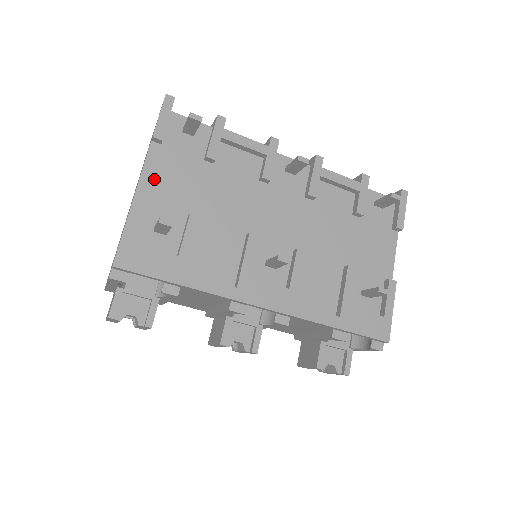
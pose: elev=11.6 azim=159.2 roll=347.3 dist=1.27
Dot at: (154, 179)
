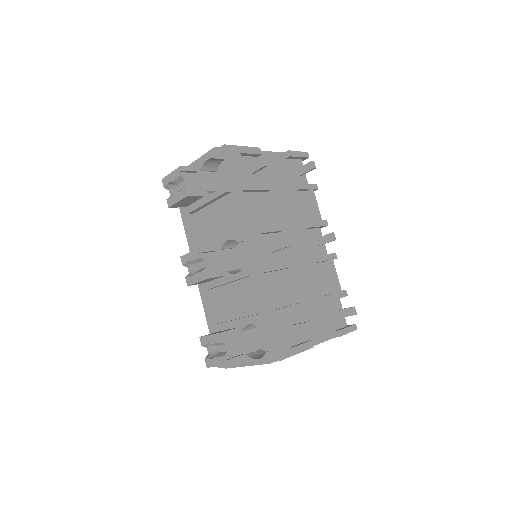
Dot at: (270, 159)
